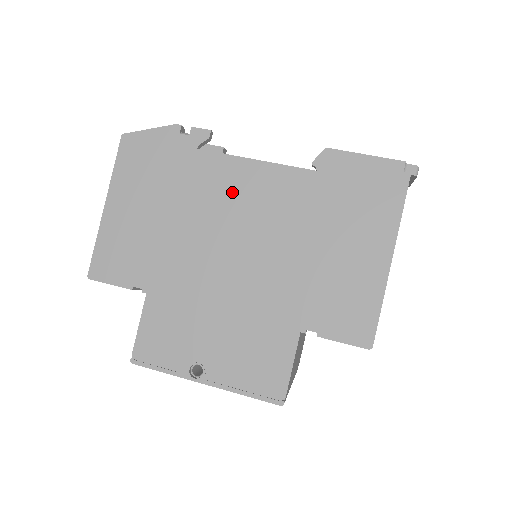
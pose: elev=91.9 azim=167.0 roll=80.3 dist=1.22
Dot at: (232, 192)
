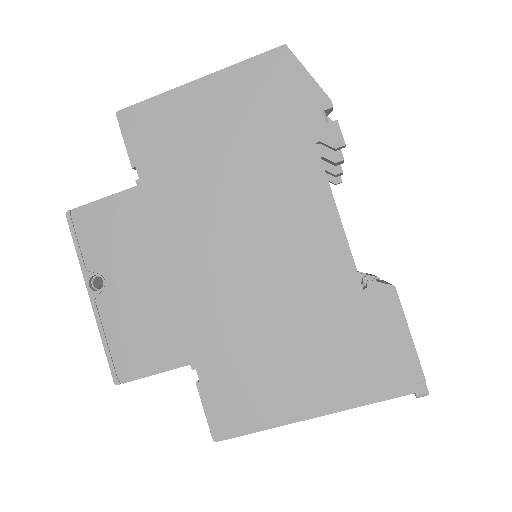
Dot at: (290, 212)
